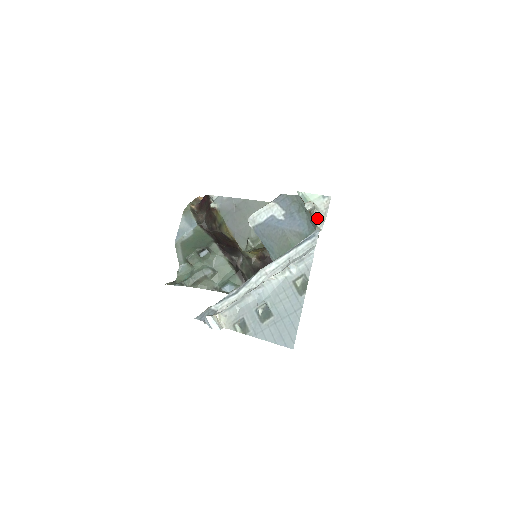
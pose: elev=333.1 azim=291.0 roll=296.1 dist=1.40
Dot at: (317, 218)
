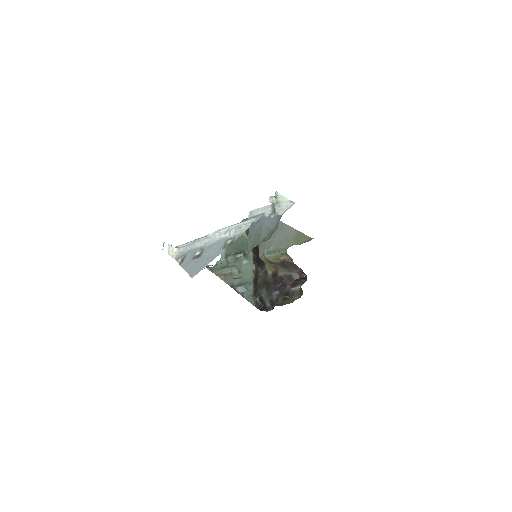
Dot at: (275, 212)
